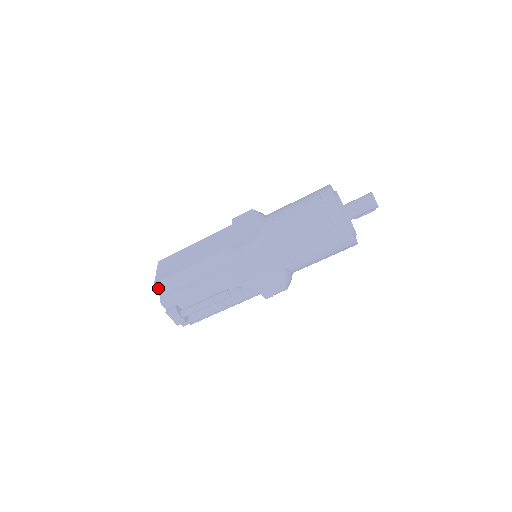
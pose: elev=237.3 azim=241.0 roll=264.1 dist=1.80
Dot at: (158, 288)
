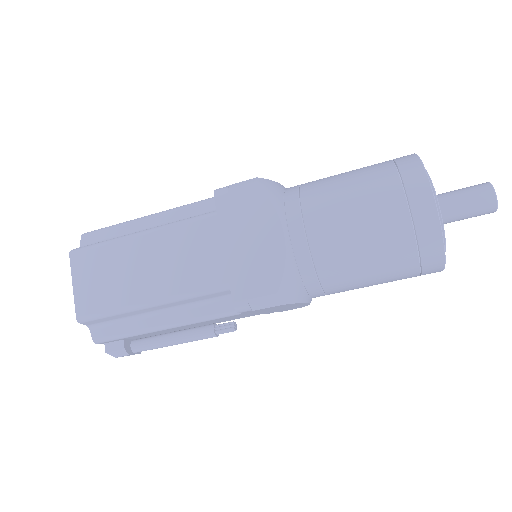
Dot at: (85, 323)
